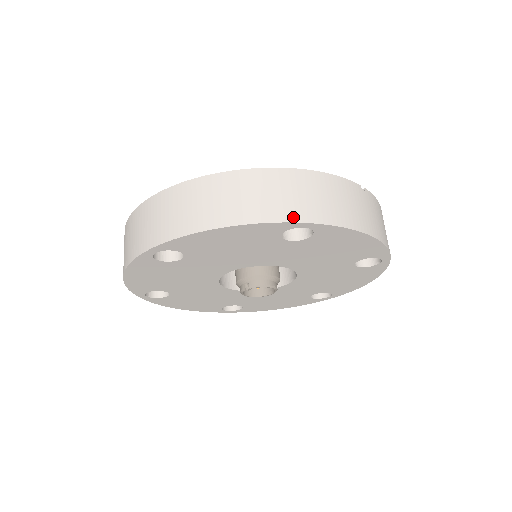
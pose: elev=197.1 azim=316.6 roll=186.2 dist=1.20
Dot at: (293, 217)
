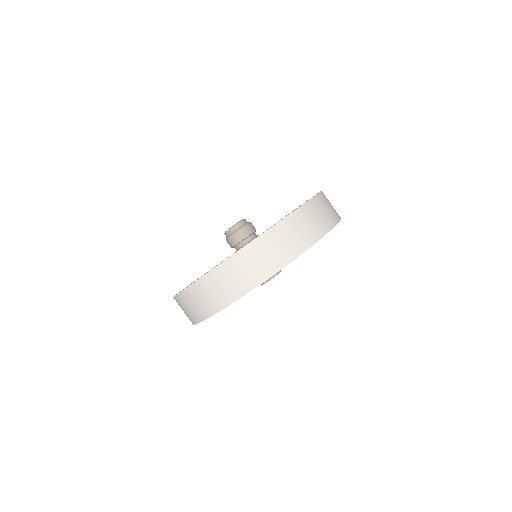
Dot at: (293, 256)
